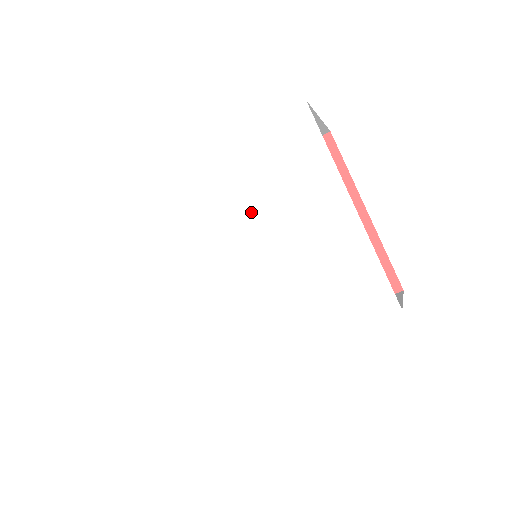
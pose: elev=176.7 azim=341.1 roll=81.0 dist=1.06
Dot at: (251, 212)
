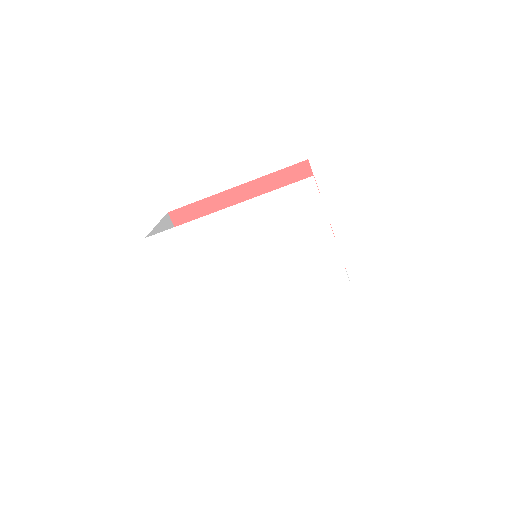
Dot at: (268, 244)
